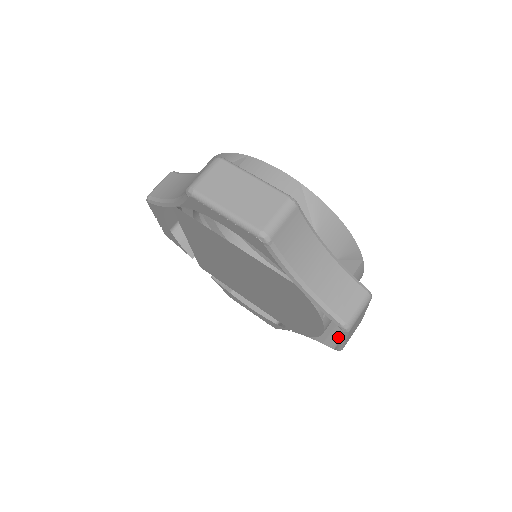
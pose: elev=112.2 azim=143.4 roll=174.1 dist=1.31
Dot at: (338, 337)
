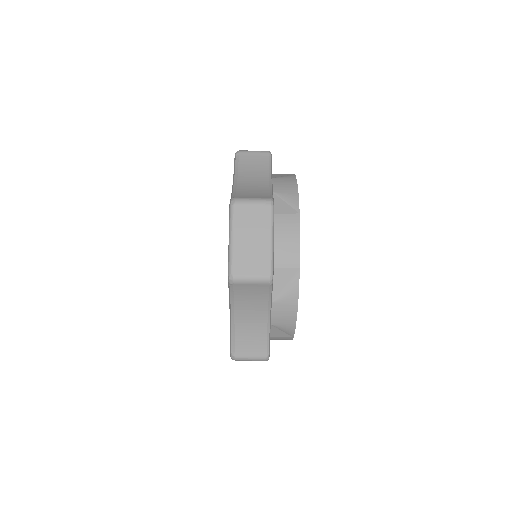
Dot at: occluded
